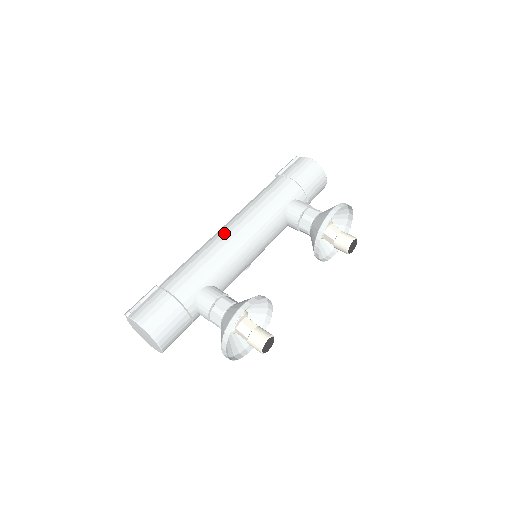
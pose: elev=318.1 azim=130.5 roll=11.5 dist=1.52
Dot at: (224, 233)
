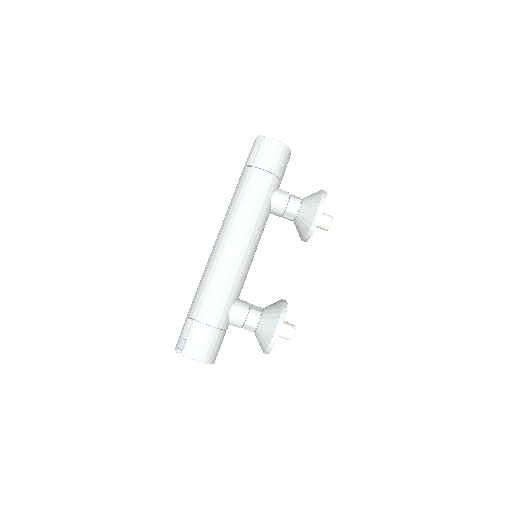
Dot at: (229, 251)
